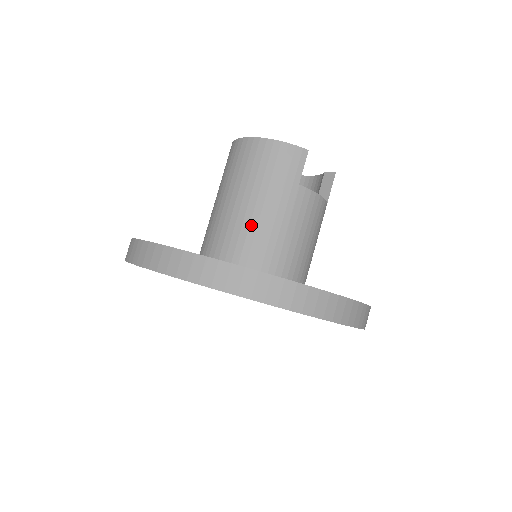
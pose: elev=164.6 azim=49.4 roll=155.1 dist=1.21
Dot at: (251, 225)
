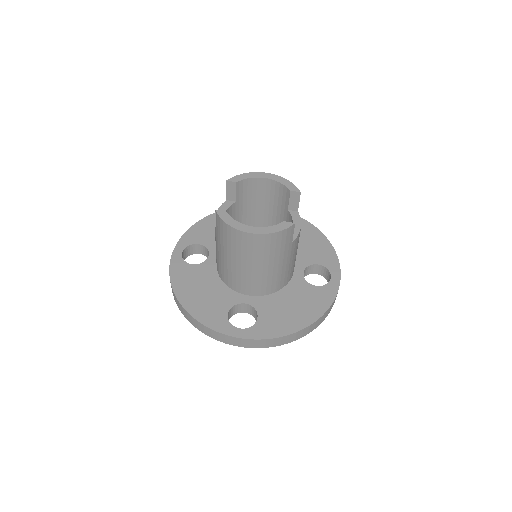
Dot at: (268, 277)
